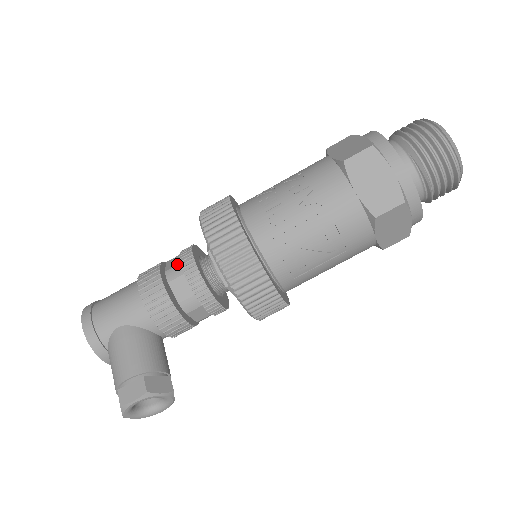
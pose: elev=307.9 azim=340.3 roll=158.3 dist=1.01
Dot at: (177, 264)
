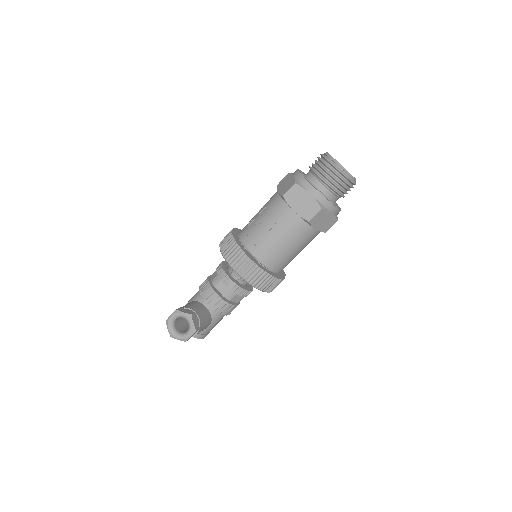
Dot at: occluded
